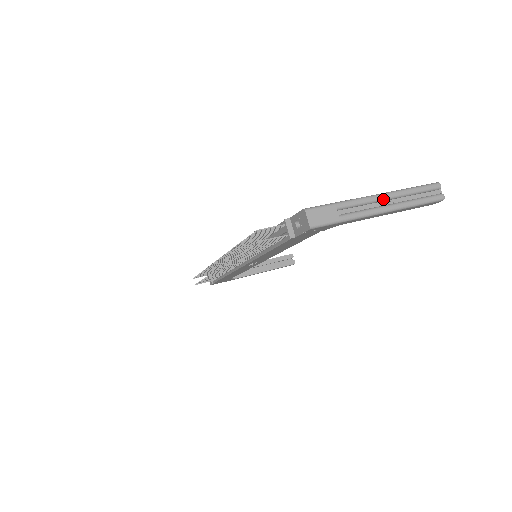
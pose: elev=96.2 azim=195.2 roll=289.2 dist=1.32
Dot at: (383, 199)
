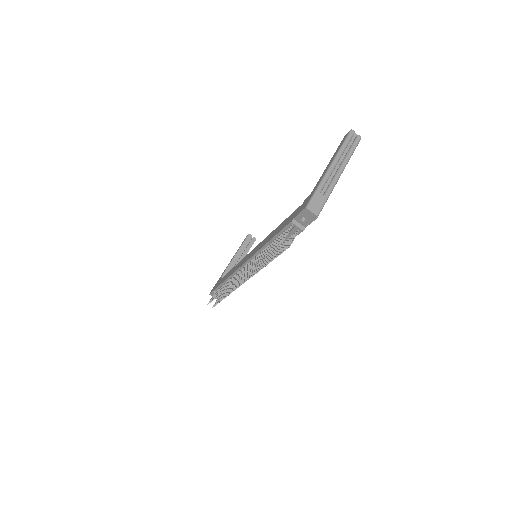
Dot at: (335, 166)
